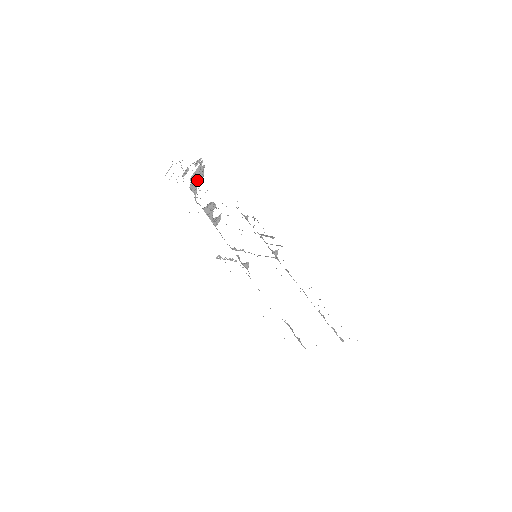
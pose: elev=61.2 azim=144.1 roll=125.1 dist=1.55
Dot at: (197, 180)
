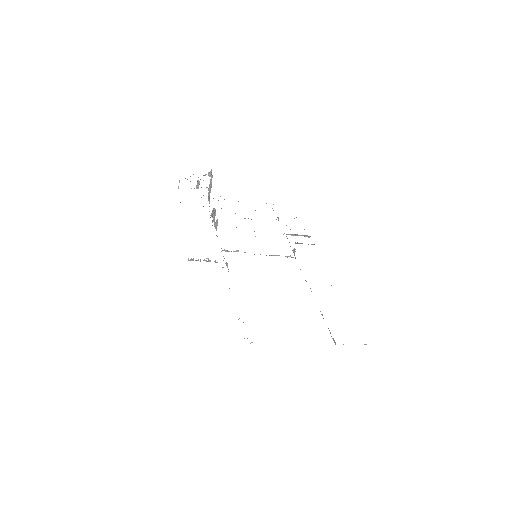
Dot at: (210, 190)
